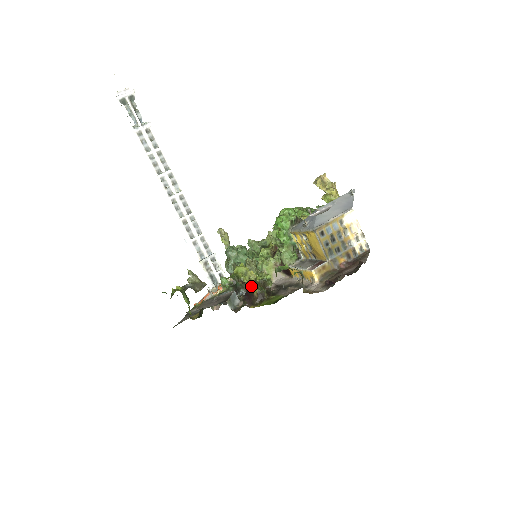
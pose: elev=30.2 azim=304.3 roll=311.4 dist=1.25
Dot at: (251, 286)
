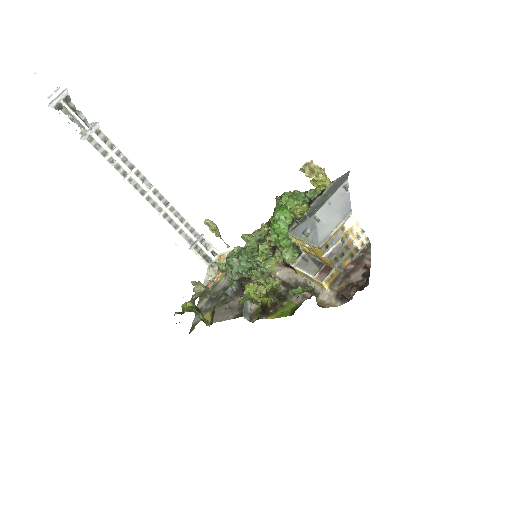
Dot at: (265, 303)
